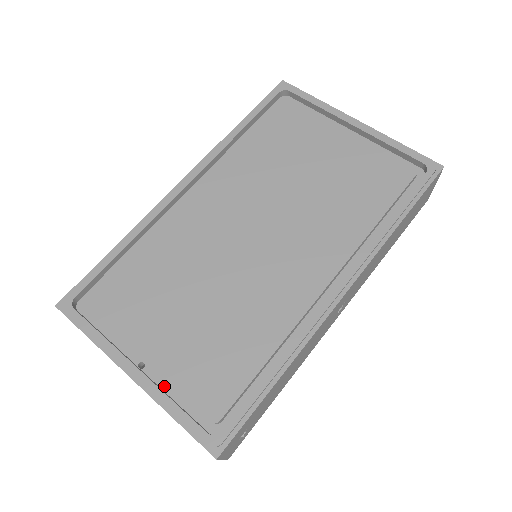
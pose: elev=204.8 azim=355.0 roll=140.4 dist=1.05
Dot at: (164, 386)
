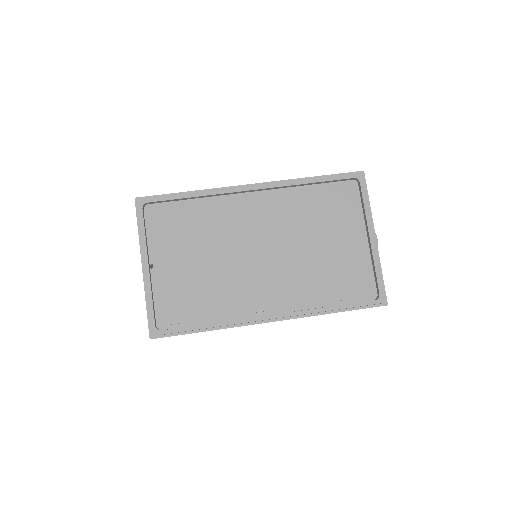
Dot at: (154, 286)
